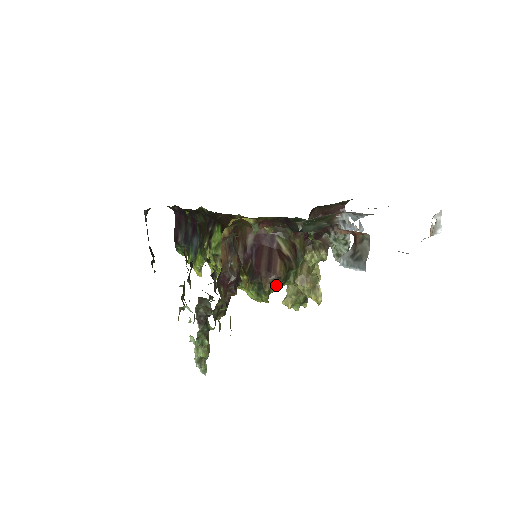
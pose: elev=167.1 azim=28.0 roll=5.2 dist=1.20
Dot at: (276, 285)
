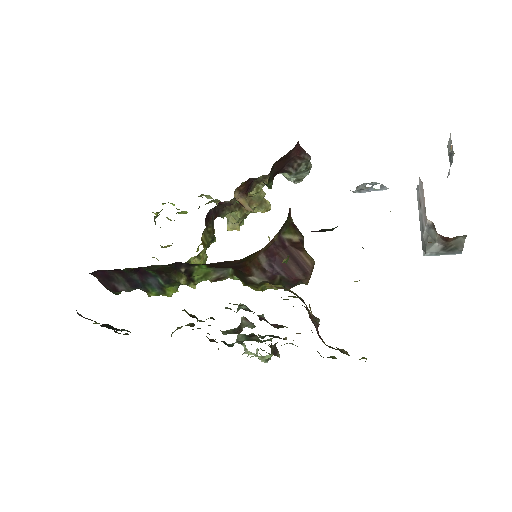
Dot at: occluded
